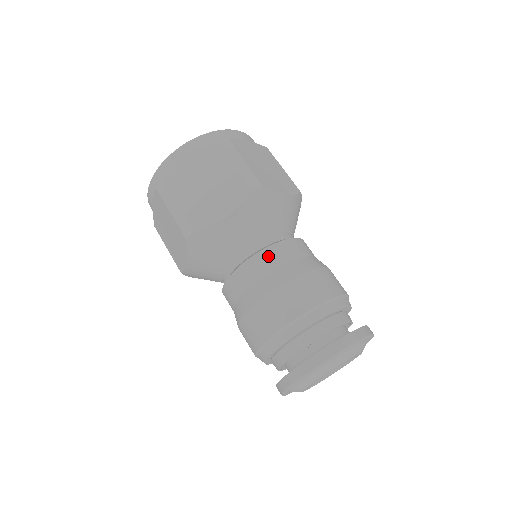
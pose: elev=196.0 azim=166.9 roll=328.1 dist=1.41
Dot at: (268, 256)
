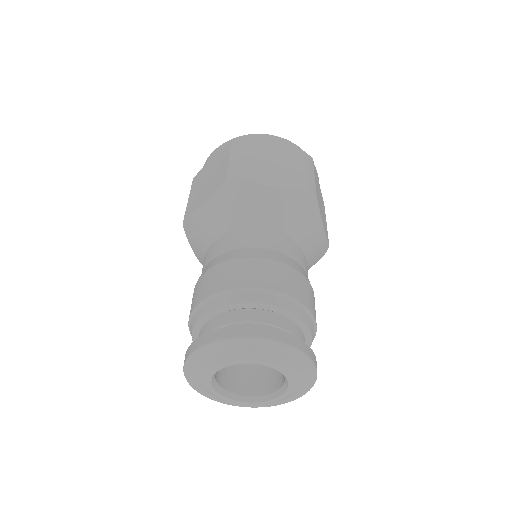
Dot at: (224, 242)
